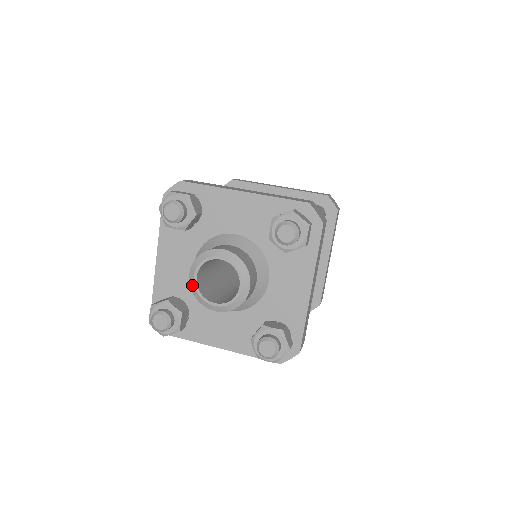
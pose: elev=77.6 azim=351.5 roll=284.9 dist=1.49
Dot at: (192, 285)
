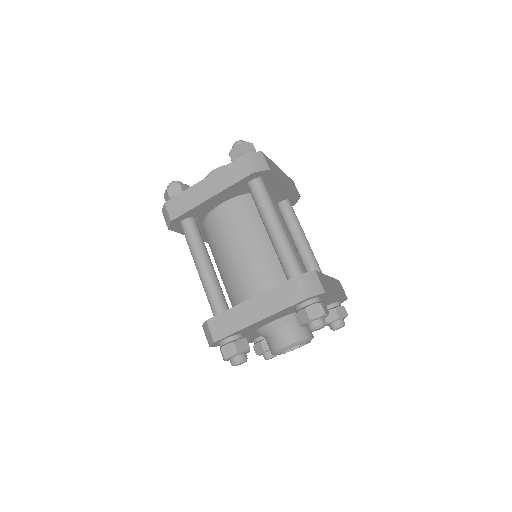
Dot at: (281, 351)
